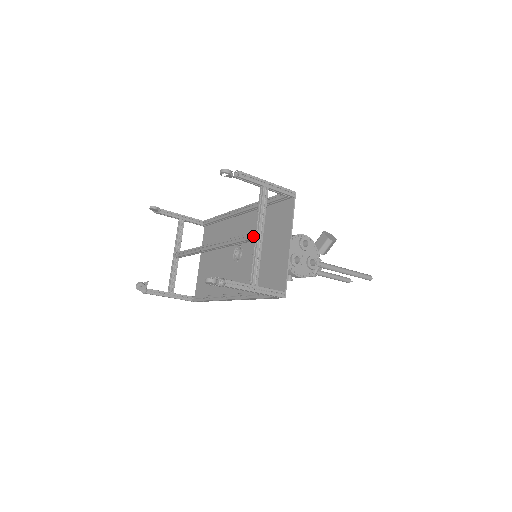
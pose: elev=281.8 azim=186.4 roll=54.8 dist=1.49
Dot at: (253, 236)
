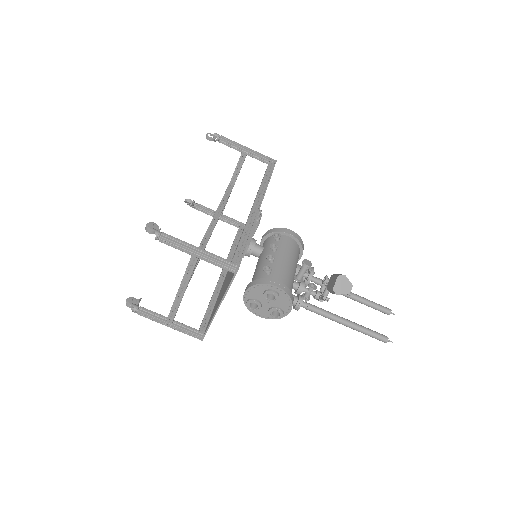
Dot at: occluded
